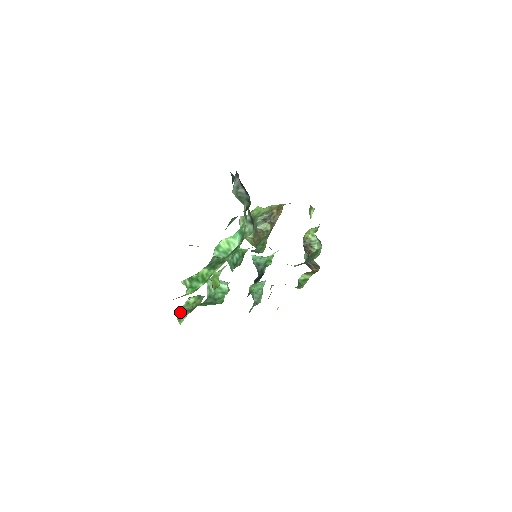
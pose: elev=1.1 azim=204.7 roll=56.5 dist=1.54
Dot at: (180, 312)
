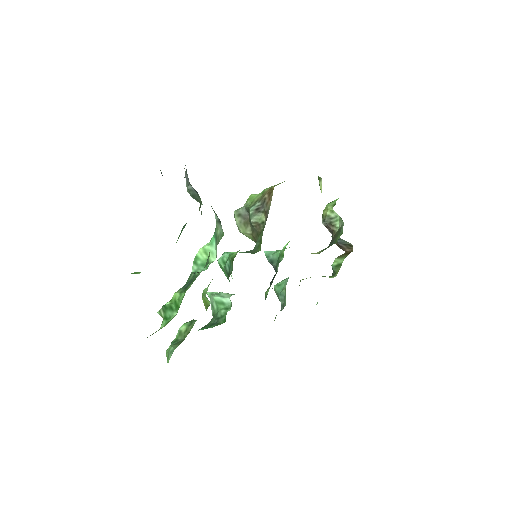
Dot at: occluded
